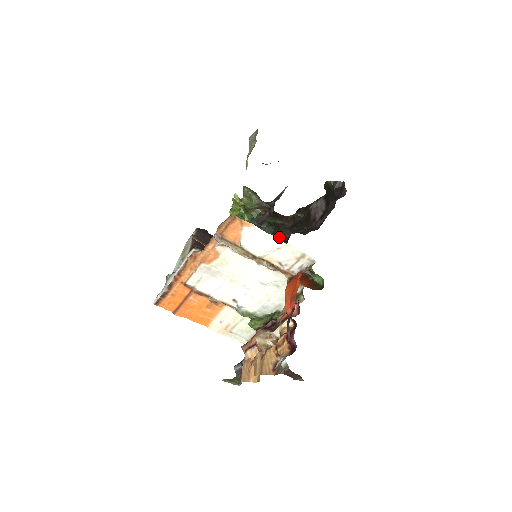
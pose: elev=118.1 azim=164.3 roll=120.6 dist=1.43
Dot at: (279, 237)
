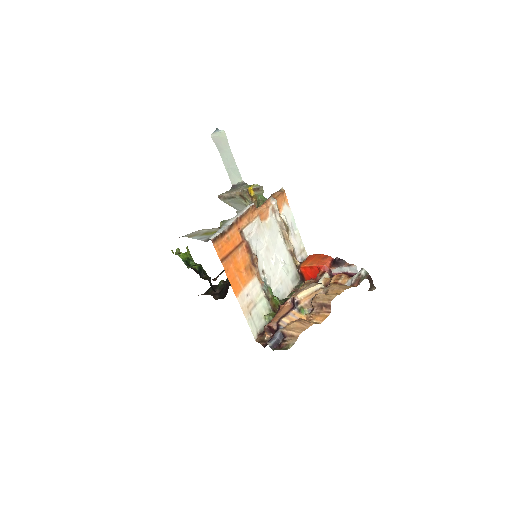
Dot at: occluded
